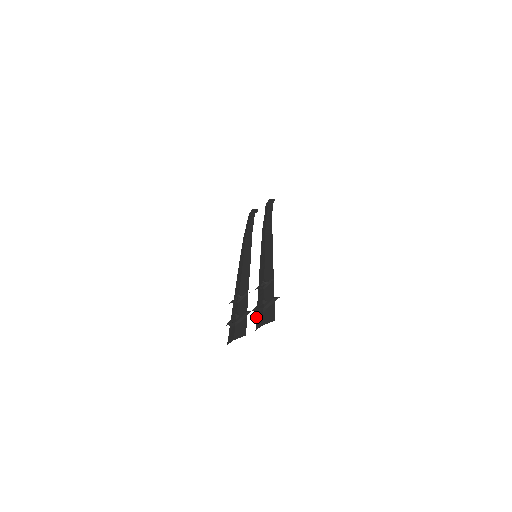
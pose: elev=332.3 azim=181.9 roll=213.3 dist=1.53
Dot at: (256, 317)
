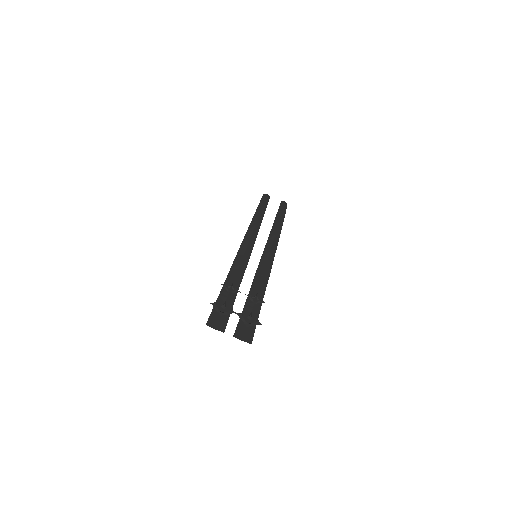
Dot at: (238, 323)
